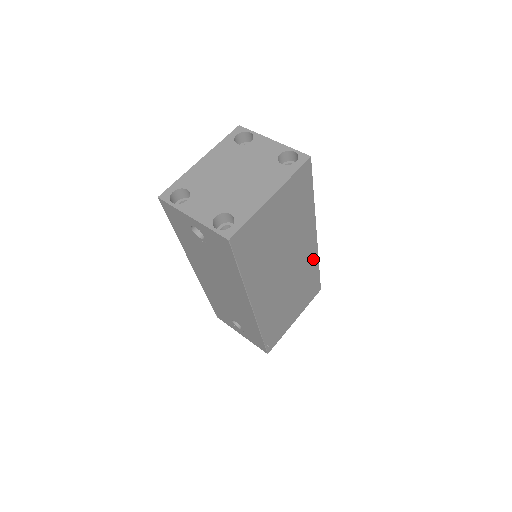
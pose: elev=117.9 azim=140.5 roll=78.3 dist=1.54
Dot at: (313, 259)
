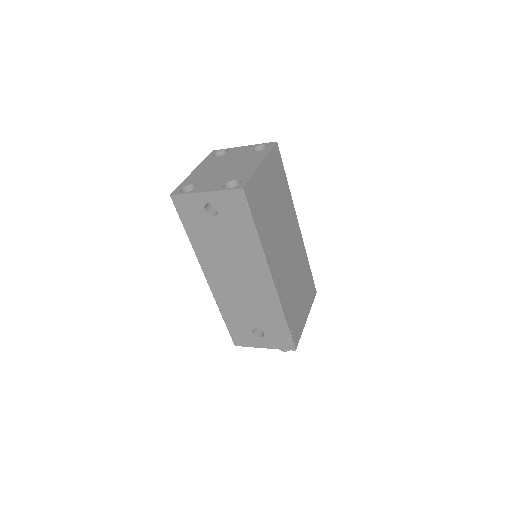
Dot at: (302, 251)
